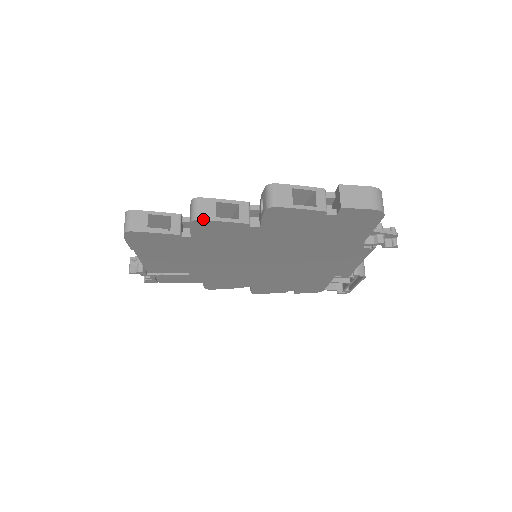
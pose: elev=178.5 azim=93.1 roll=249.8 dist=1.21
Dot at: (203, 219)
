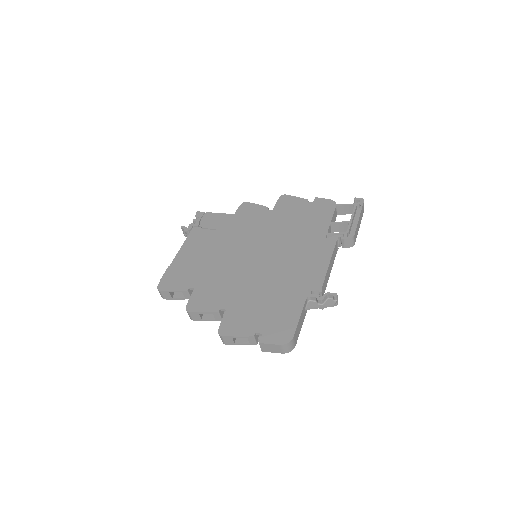
Dot at: (195, 320)
